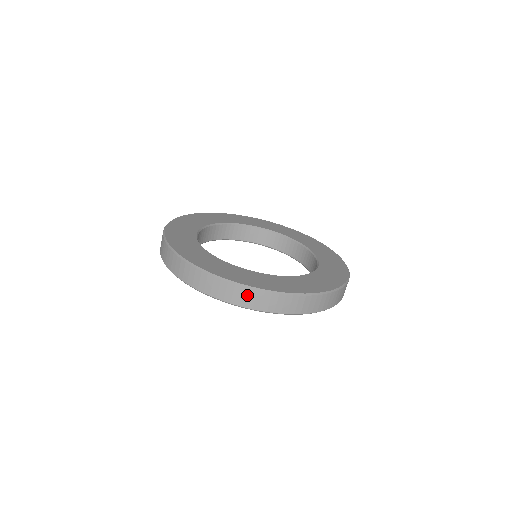
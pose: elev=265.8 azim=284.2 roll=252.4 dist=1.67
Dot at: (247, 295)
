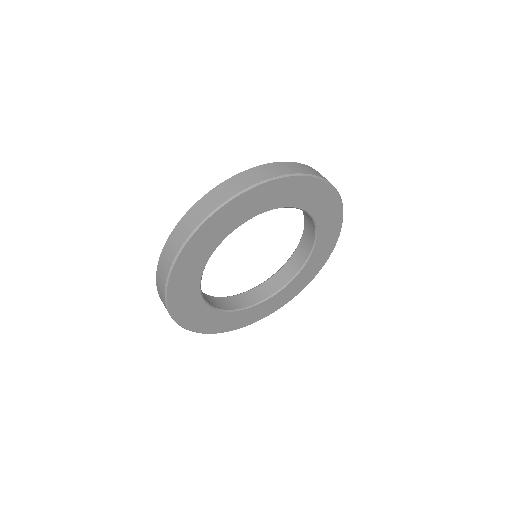
Dot at: (219, 192)
